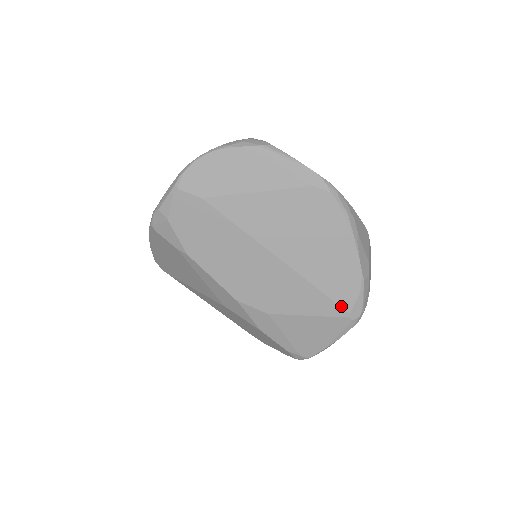
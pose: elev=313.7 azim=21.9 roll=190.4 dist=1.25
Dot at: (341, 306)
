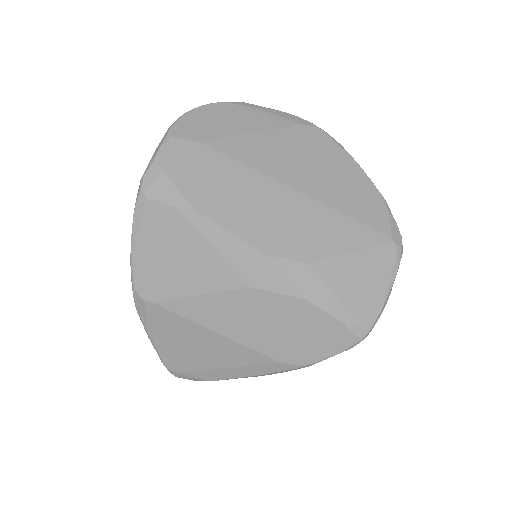
Dot at: (379, 230)
